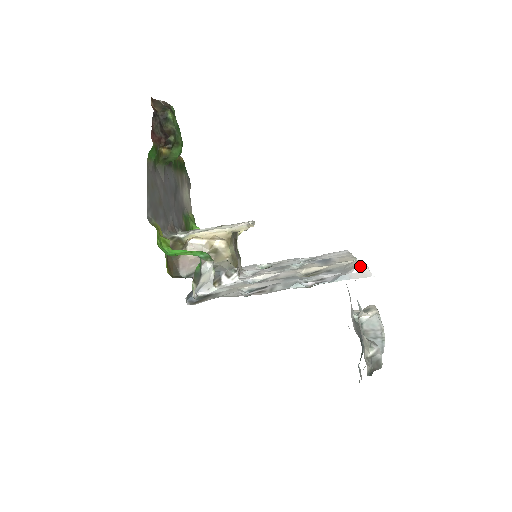
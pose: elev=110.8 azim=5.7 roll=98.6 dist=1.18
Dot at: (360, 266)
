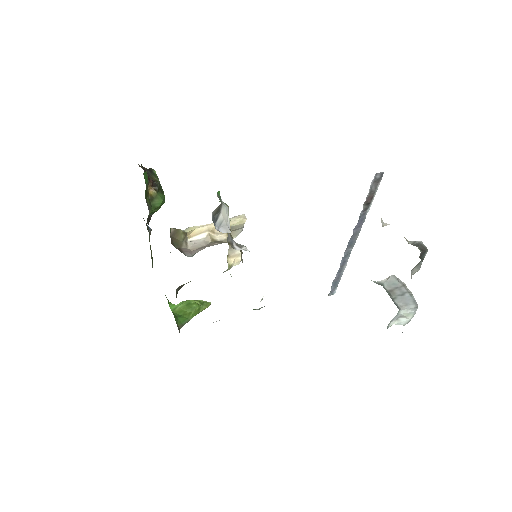
Dot at: occluded
